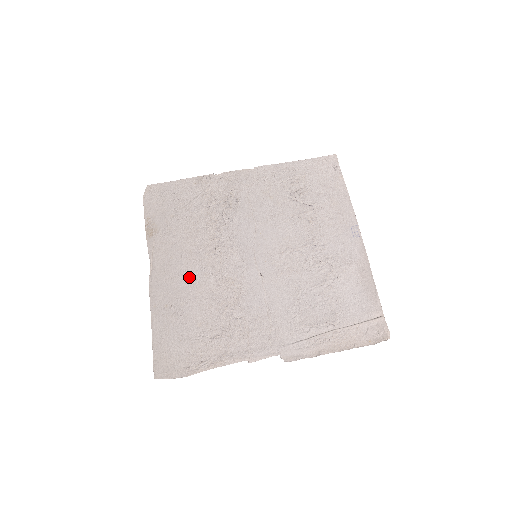
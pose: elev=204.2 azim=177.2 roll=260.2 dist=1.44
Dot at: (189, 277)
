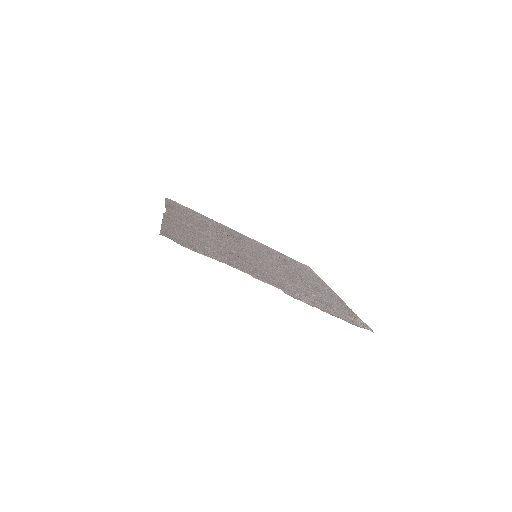
Dot at: (200, 231)
